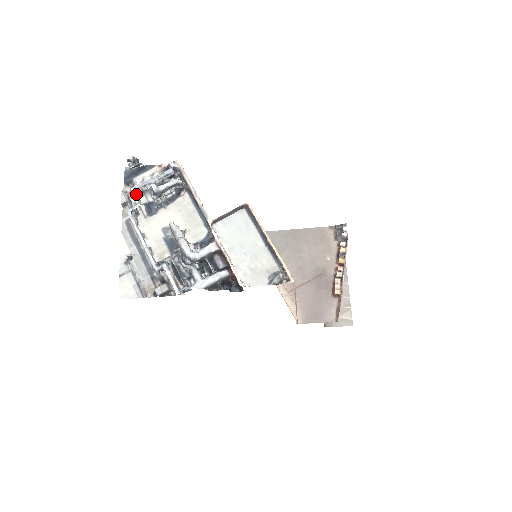
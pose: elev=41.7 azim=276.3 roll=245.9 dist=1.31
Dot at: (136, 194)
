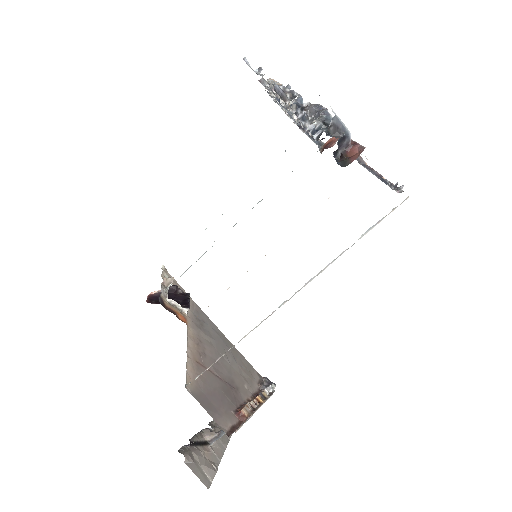
Dot at: occluded
